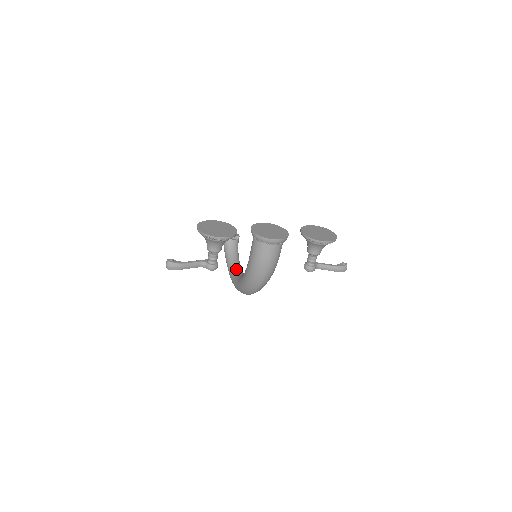
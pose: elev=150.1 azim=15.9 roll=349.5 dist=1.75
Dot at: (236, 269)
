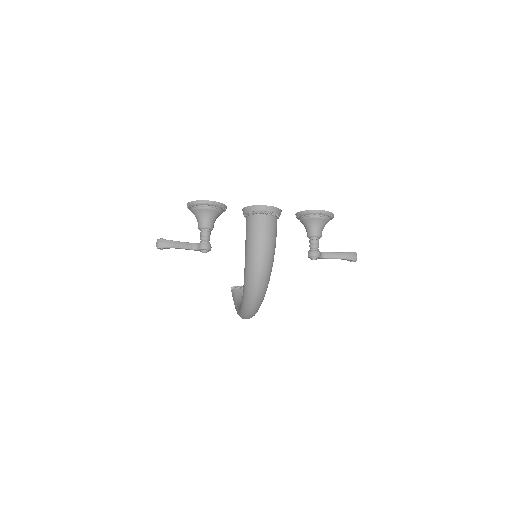
Dot at: occluded
